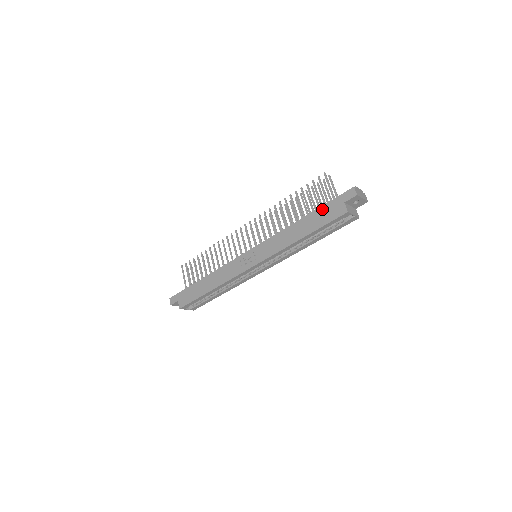
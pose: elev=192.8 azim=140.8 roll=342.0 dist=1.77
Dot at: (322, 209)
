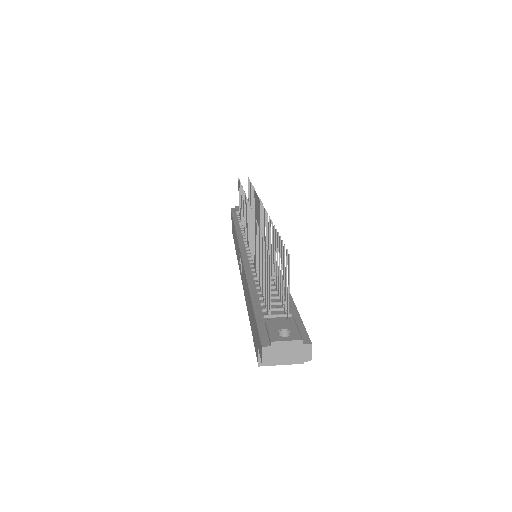
Dot at: (253, 316)
